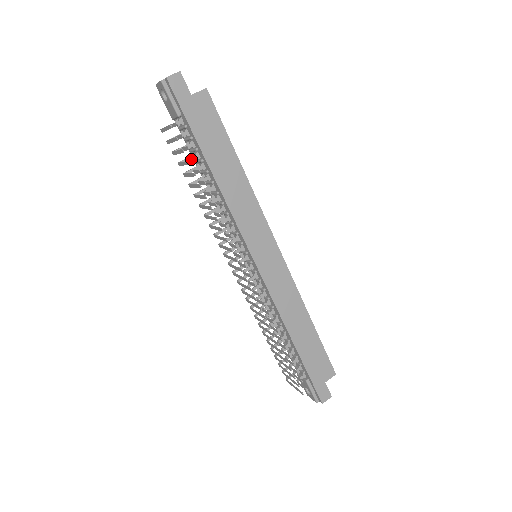
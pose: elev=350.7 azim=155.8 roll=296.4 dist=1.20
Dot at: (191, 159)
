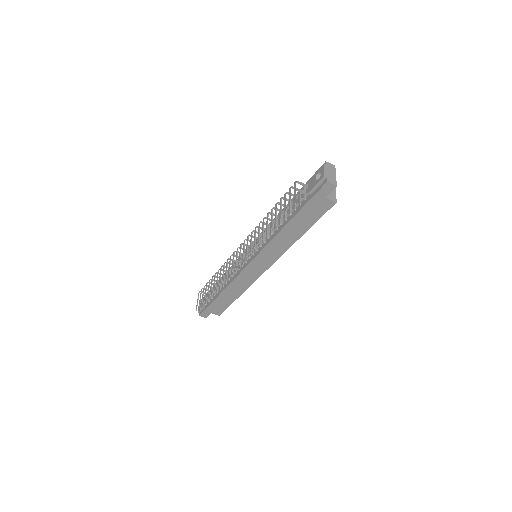
Dot at: (285, 215)
